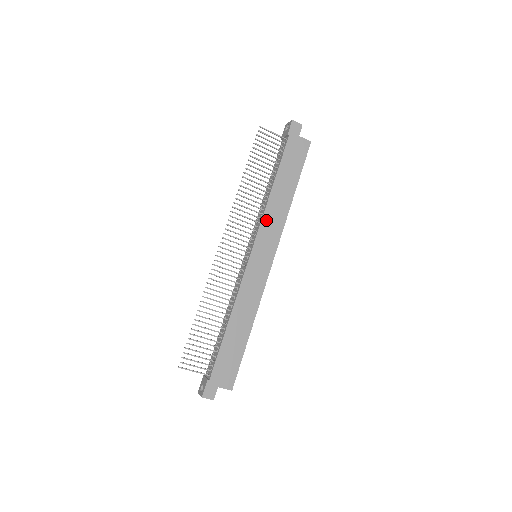
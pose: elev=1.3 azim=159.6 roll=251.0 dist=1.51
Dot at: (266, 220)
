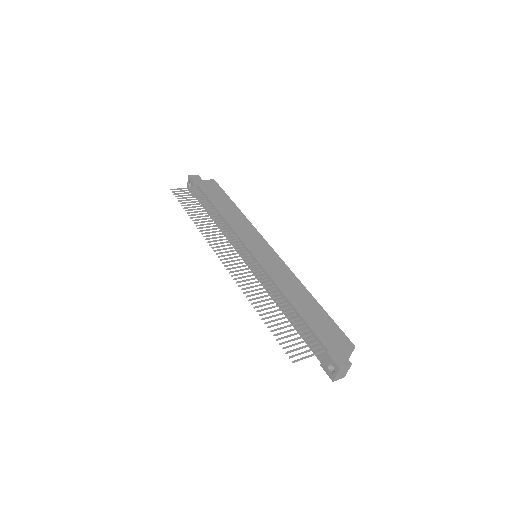
Dot at: (236, 229)
